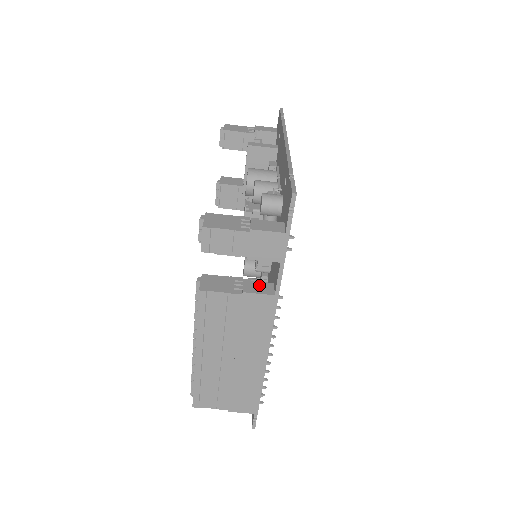
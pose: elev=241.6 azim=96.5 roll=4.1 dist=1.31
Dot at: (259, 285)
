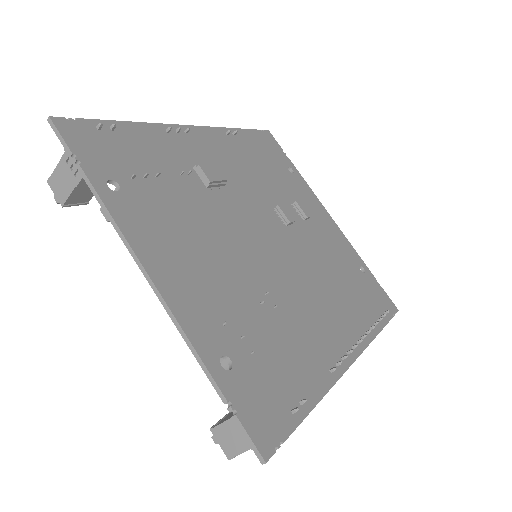
Dot at: occluded
